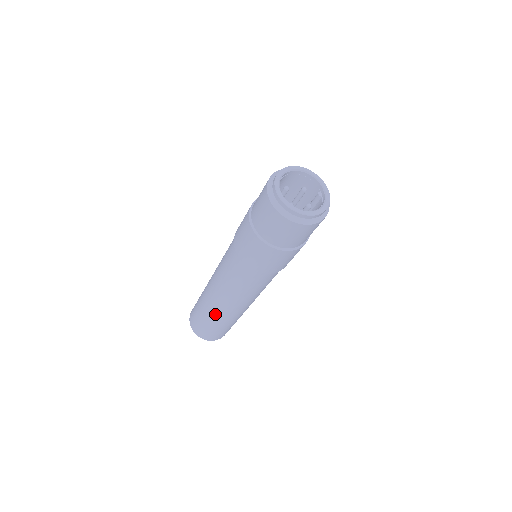
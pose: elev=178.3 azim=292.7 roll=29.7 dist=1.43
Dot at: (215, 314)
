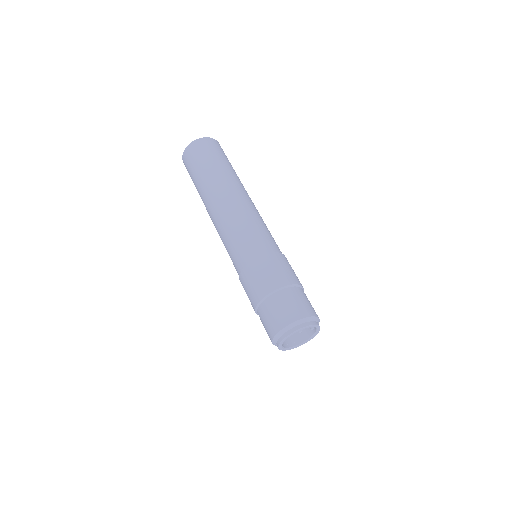
Dot at: occluded
